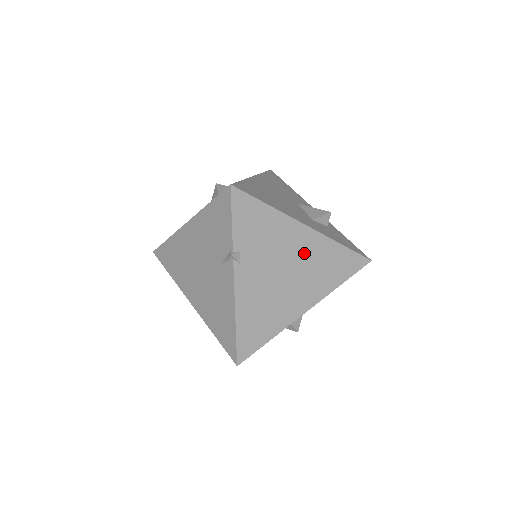
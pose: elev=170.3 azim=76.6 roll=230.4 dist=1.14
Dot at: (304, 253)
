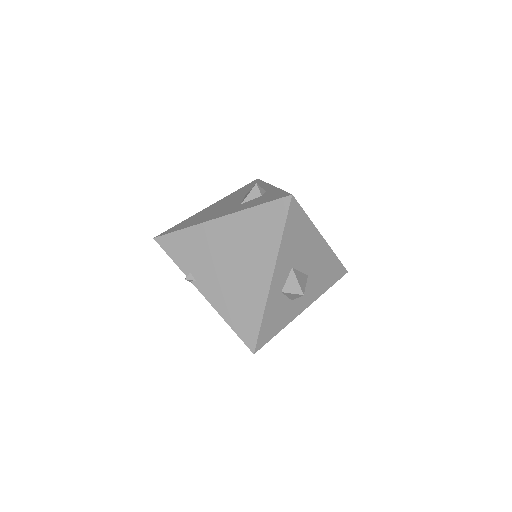
Dot at: (232, 238)
